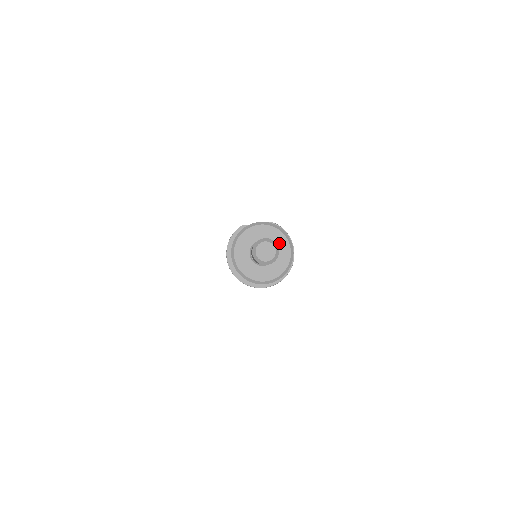
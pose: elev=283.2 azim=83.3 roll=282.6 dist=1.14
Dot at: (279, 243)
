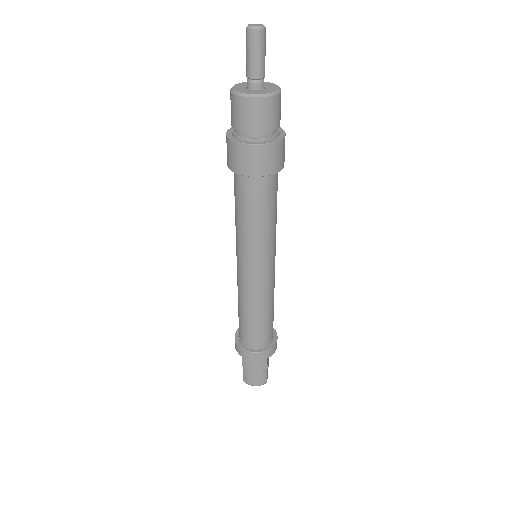
Dot at: (271, 86)
